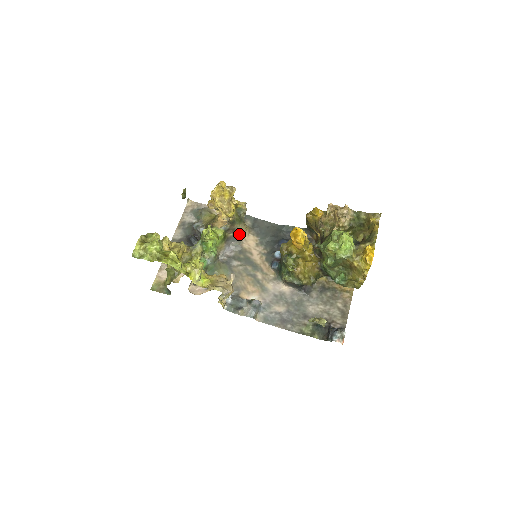
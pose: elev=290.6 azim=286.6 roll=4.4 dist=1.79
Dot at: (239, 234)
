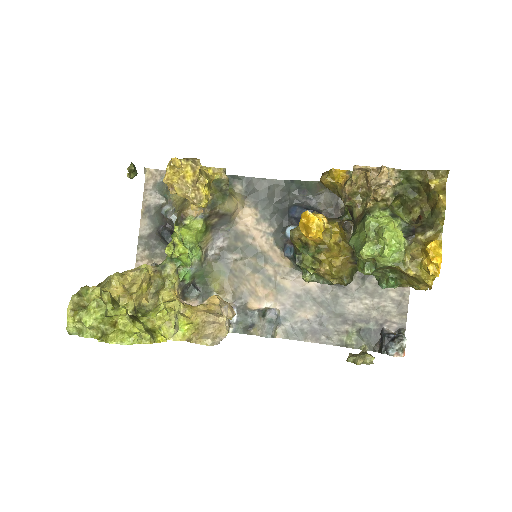
Dot at: (227, 215)
